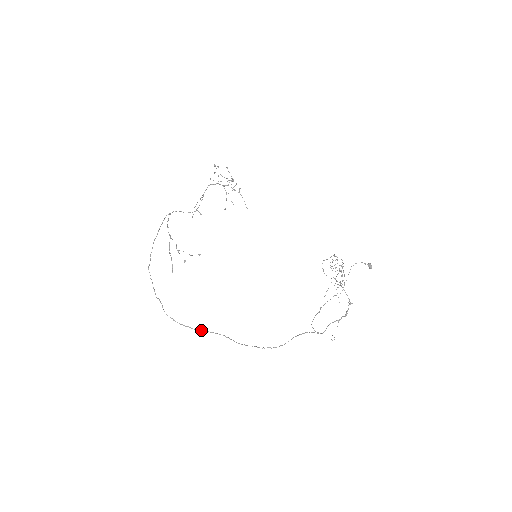
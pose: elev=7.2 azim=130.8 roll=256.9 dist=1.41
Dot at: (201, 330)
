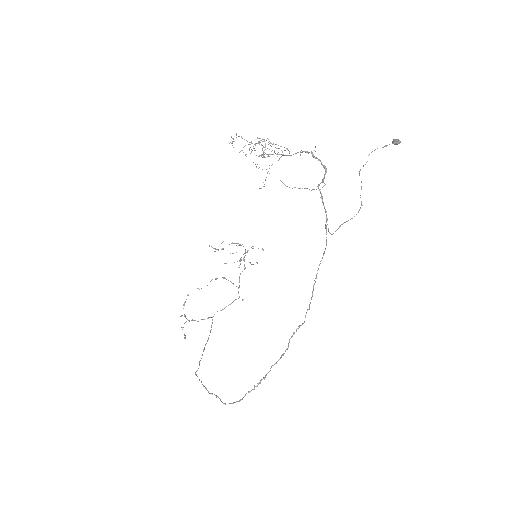
Dot at: (257, 385)
